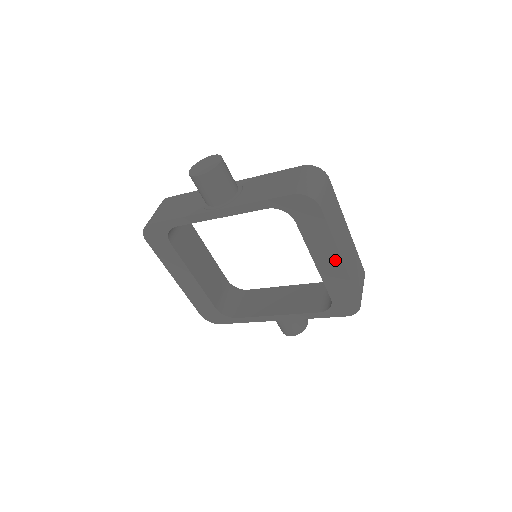
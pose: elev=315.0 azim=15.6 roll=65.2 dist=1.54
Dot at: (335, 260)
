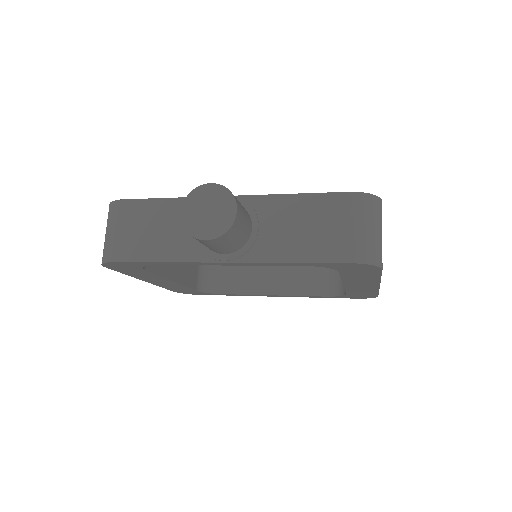
Dot at: (371, 285)
